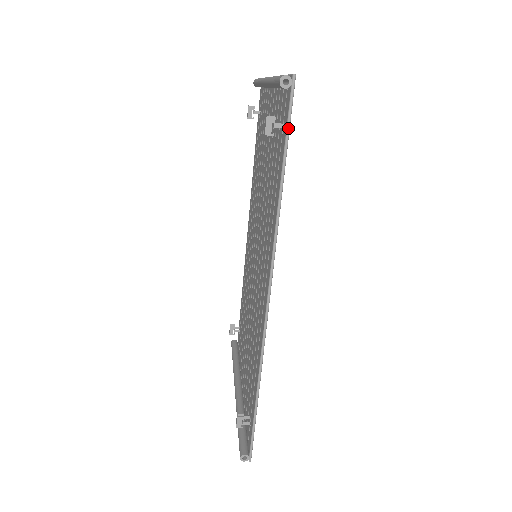
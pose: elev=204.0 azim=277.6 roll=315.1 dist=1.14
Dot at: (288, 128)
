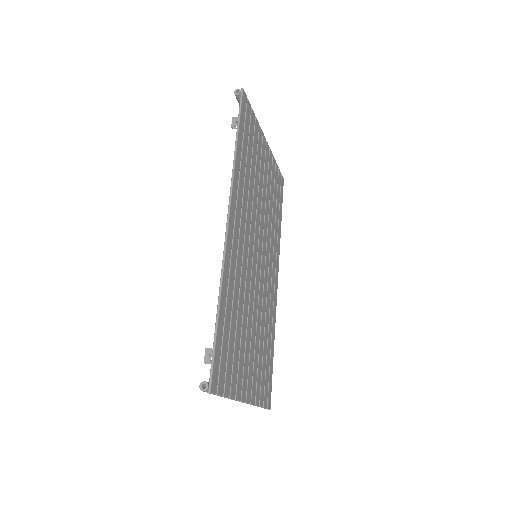
Dot at: (239, 112)
